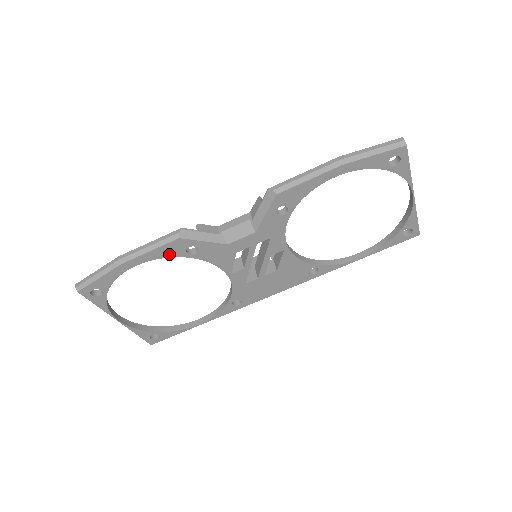
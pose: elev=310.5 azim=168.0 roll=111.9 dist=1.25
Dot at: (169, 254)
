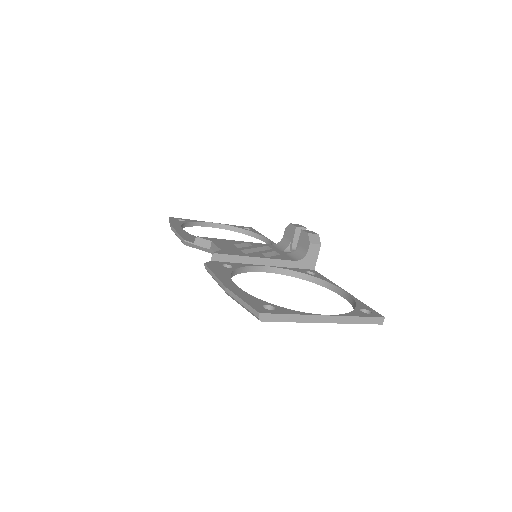
Dot at: occluded
